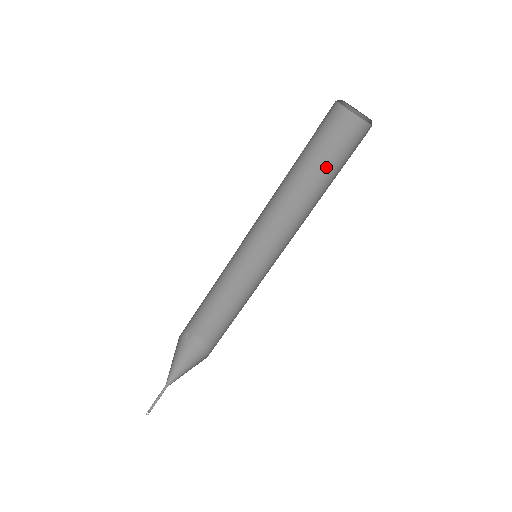
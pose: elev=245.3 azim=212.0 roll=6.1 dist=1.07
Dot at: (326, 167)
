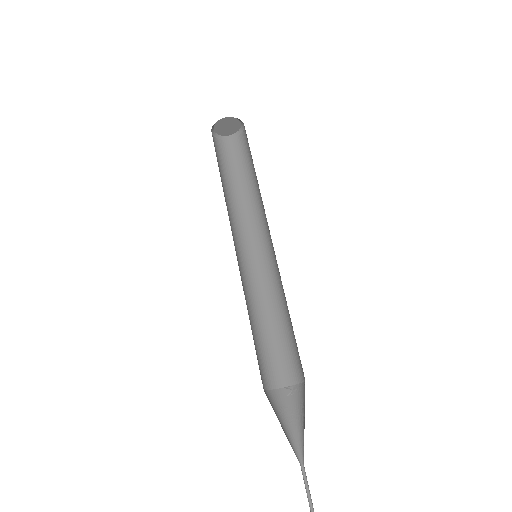
Dot at: (253, 167)
